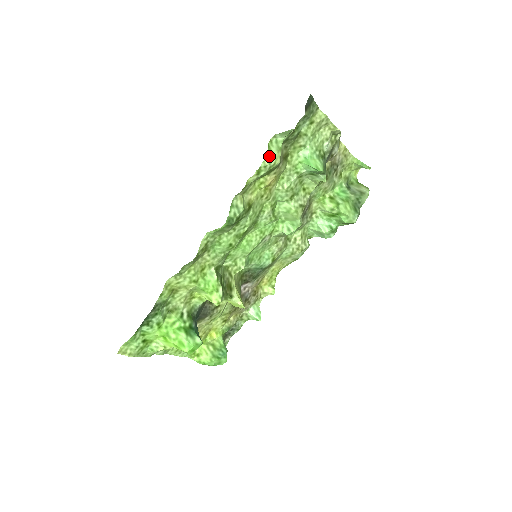
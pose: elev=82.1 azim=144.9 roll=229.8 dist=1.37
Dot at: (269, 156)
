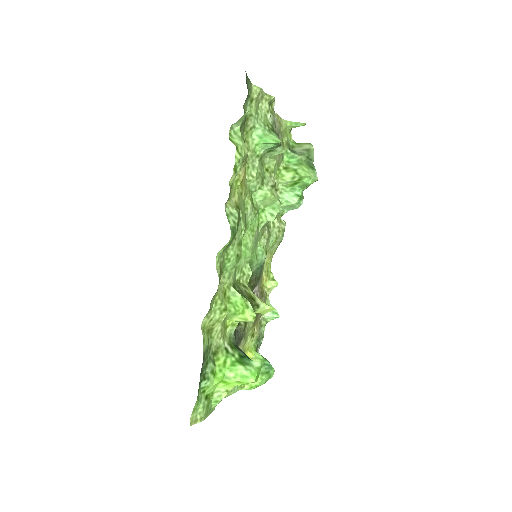
Dot at: (237, 149)
